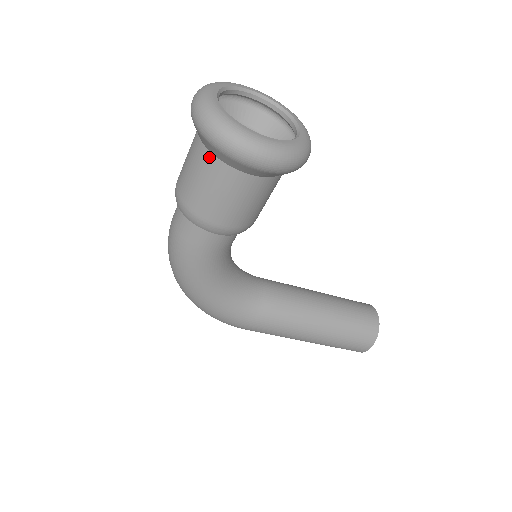
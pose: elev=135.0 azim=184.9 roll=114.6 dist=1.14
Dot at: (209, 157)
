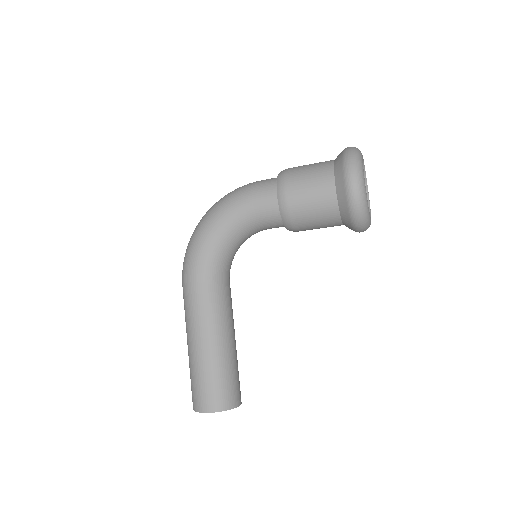
Dot at: (330, 164)
